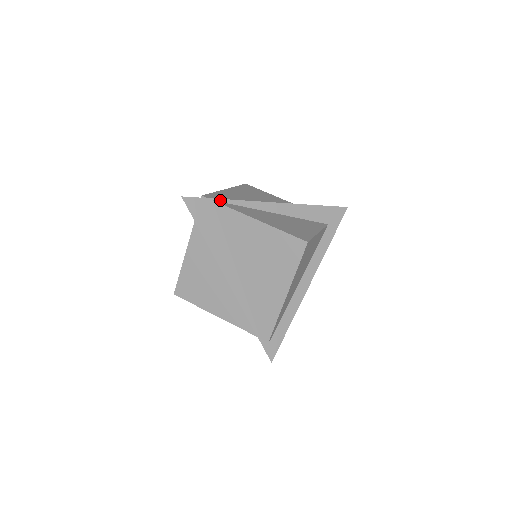
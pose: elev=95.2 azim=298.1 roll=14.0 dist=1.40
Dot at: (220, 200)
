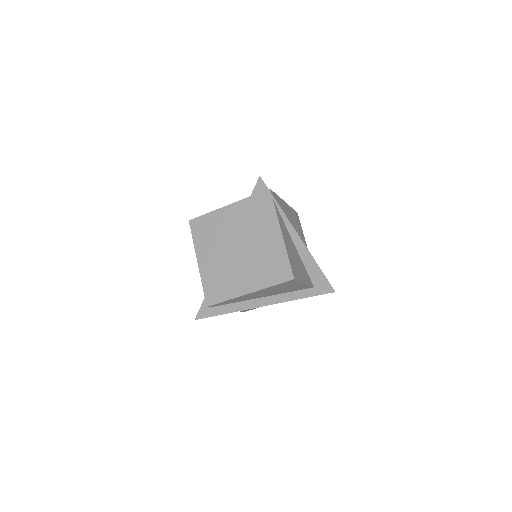
Dot at: (276, 202)
